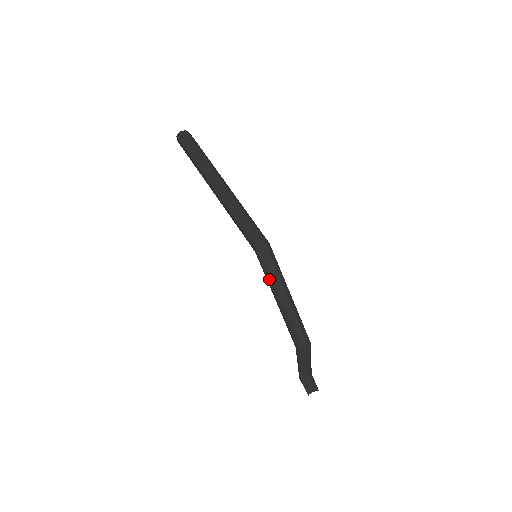
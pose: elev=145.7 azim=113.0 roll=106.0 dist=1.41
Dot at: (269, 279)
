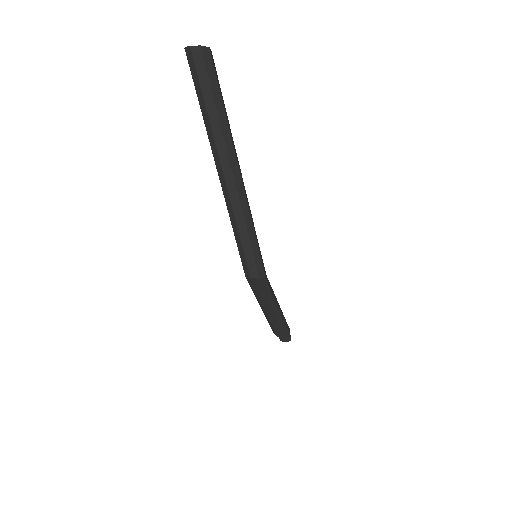
Dot at: (256, 297)
